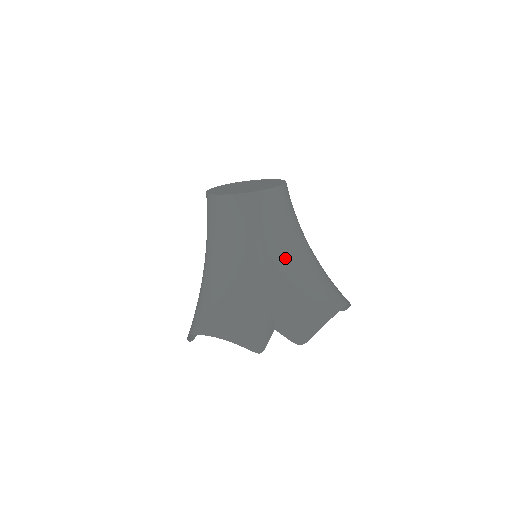
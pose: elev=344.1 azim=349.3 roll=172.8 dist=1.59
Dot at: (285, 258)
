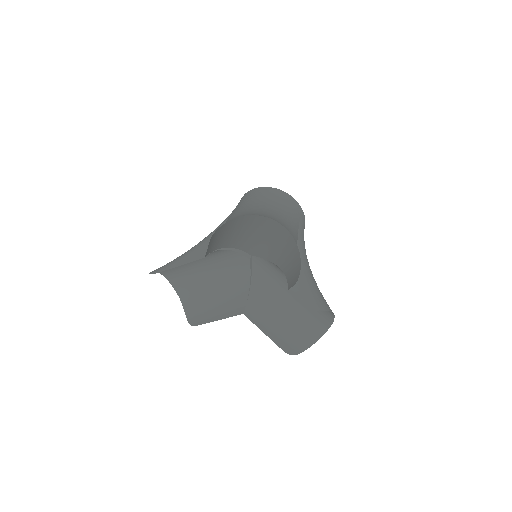
Dot at: occluded
